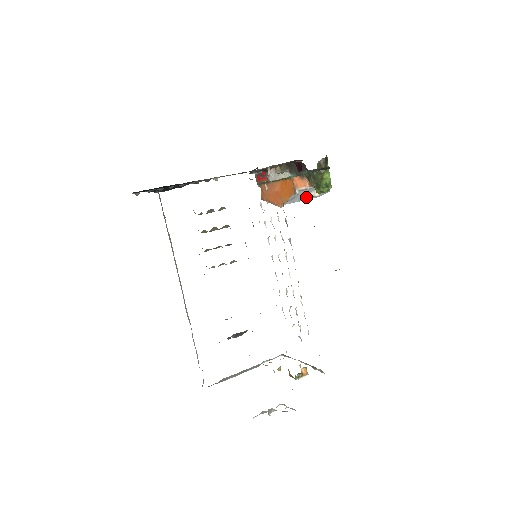
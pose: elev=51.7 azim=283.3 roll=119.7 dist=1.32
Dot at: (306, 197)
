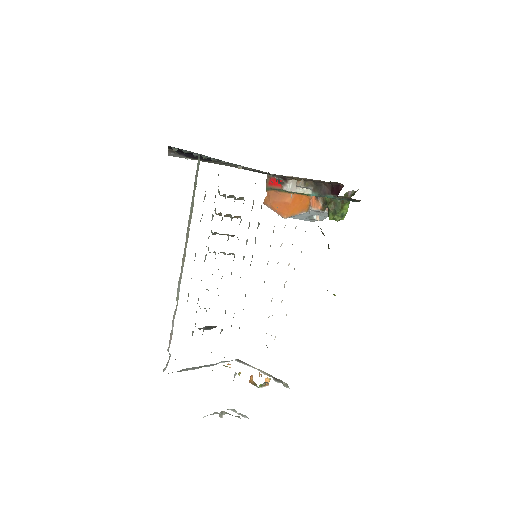
Dot at: (306, 218)
